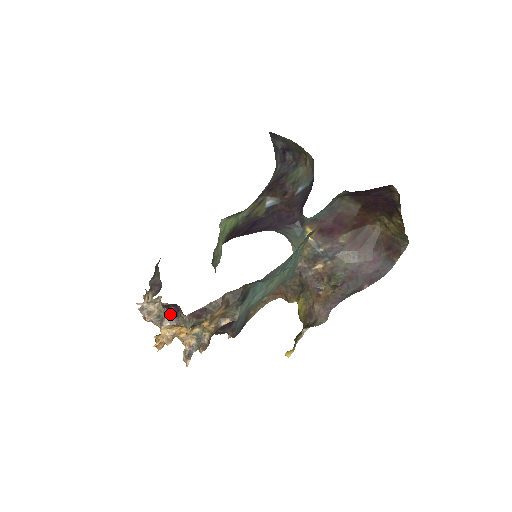
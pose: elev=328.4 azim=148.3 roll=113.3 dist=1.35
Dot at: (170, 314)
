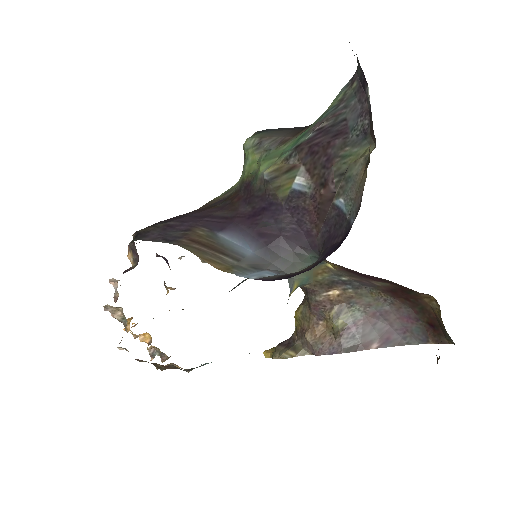
Dot at: occluded
